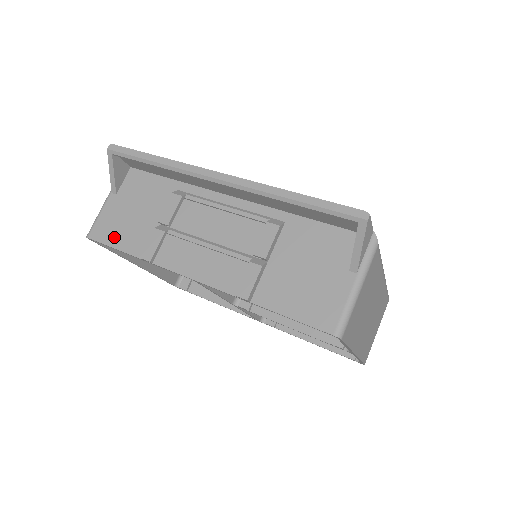
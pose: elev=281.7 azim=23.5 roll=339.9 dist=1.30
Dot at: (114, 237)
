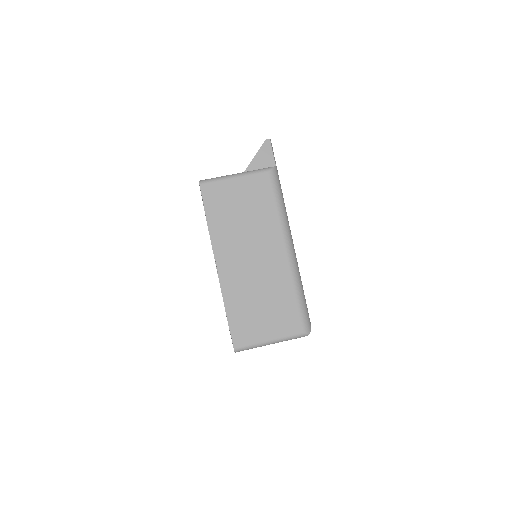
Dot at: occluded
